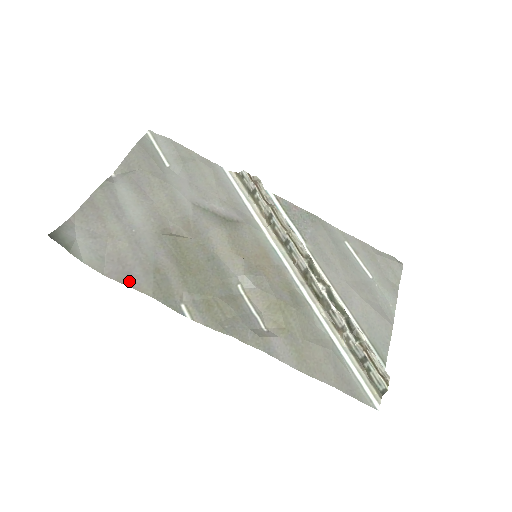
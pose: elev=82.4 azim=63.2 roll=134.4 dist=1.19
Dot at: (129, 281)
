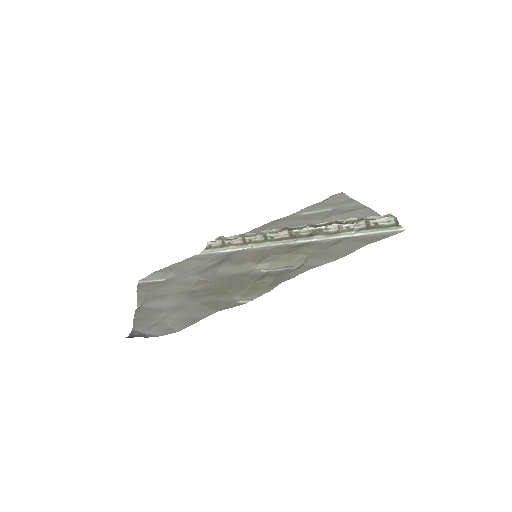
Dot at: (196, 320)
